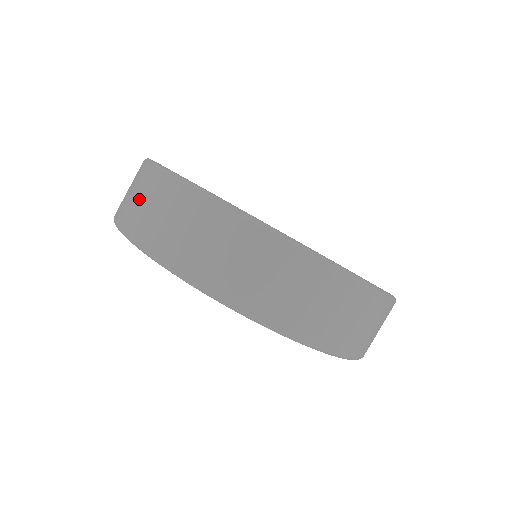
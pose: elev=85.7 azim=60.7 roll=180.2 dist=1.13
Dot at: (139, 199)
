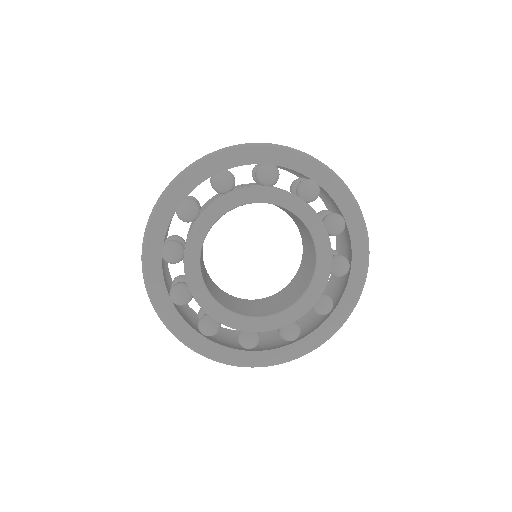
Dot at: occluded
